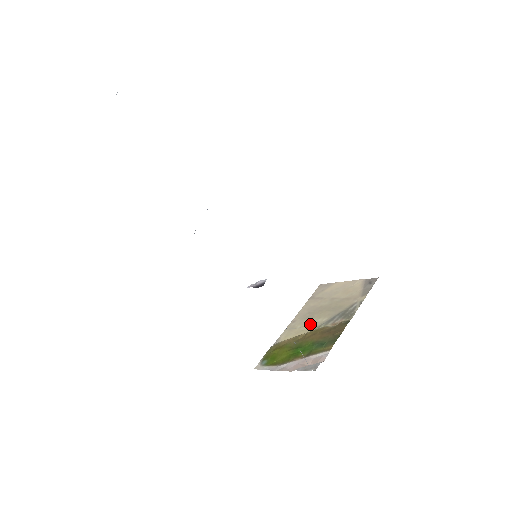
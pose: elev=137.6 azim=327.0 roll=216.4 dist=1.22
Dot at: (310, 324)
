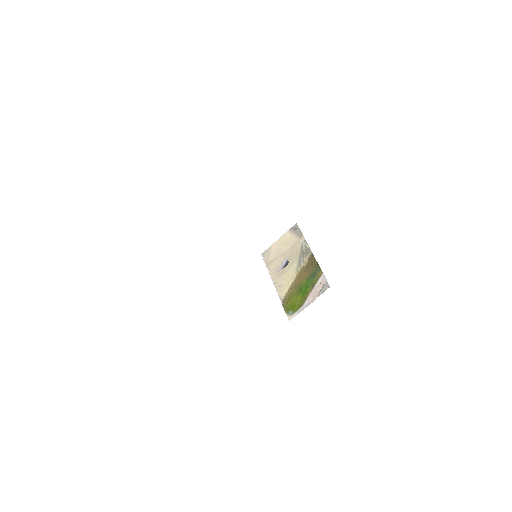
Dot at: (289, 275)
